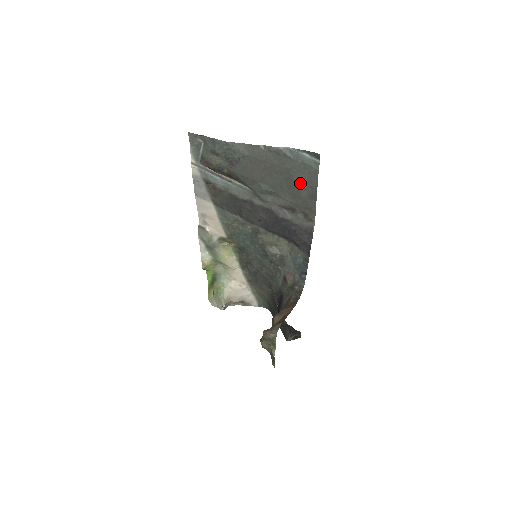
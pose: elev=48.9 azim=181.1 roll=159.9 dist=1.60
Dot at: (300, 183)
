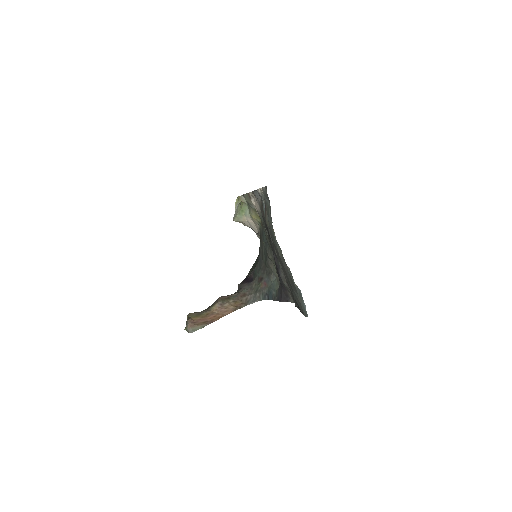
Dot at: (295, 298)
